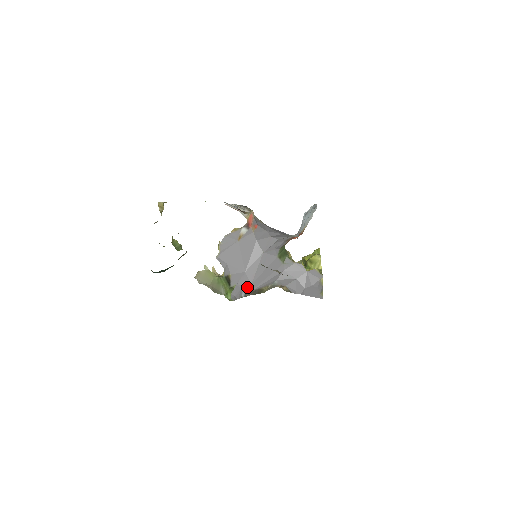
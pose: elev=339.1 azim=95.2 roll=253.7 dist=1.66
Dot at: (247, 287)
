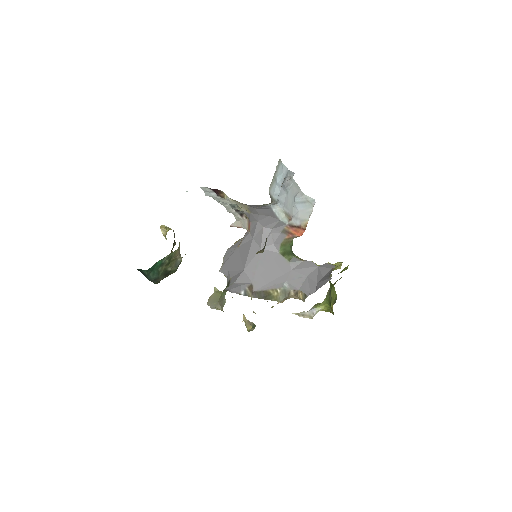
Dot at: (247, 285)
